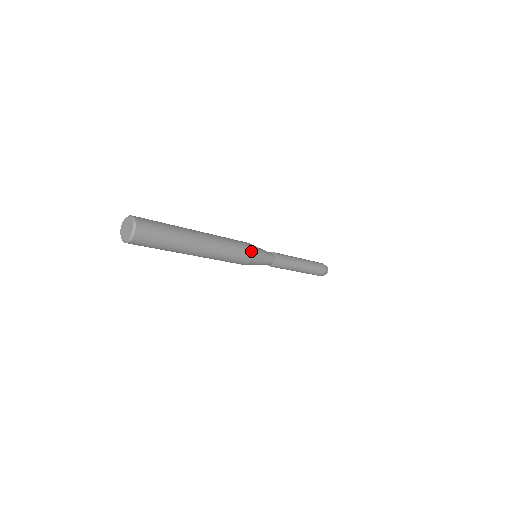
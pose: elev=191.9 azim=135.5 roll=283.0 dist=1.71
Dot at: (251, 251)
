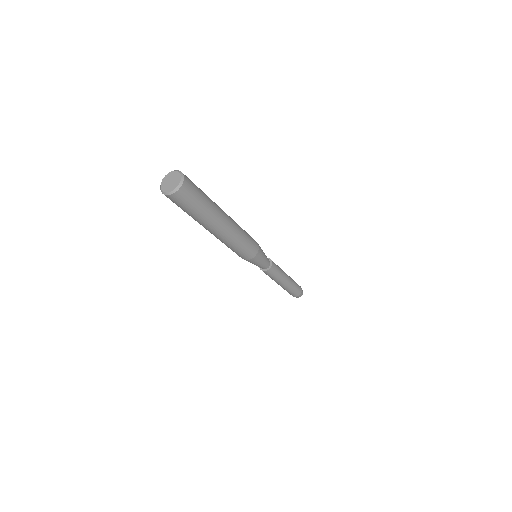
Dot at: (256, 242)
